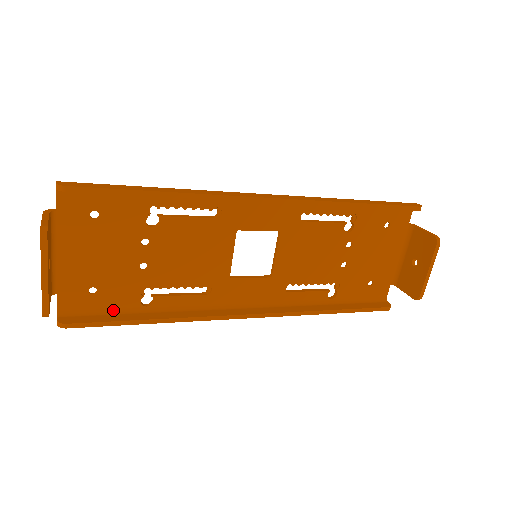
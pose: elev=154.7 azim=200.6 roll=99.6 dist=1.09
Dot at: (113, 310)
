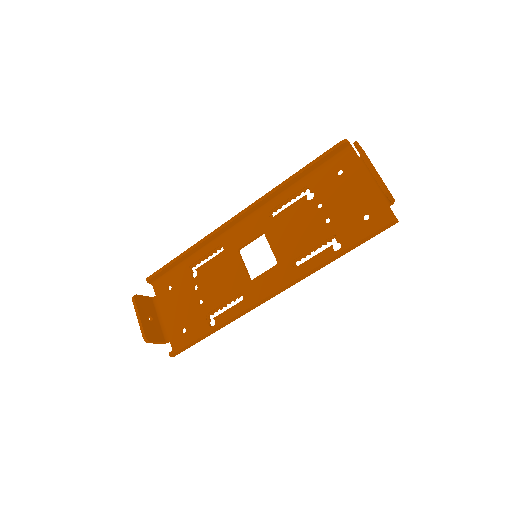
Dot at: occluded
